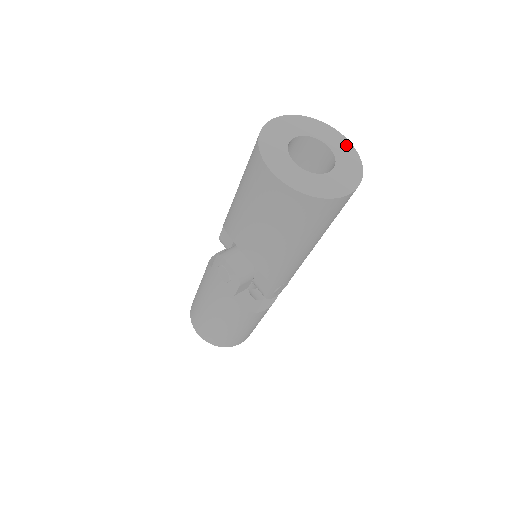
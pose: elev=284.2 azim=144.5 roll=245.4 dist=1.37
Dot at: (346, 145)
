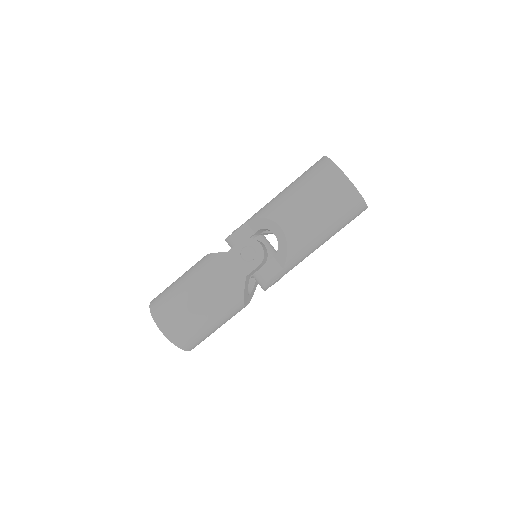
Dot at: occluded
